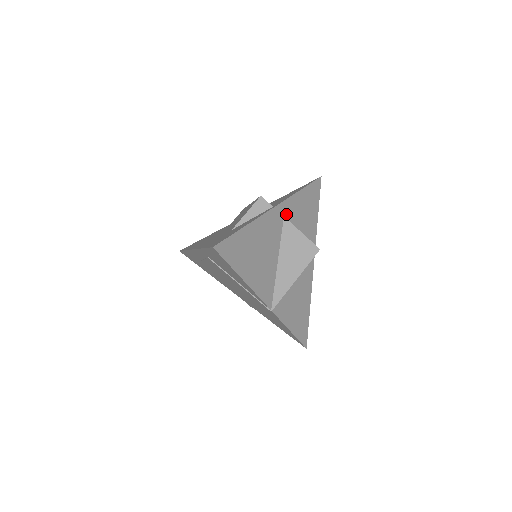
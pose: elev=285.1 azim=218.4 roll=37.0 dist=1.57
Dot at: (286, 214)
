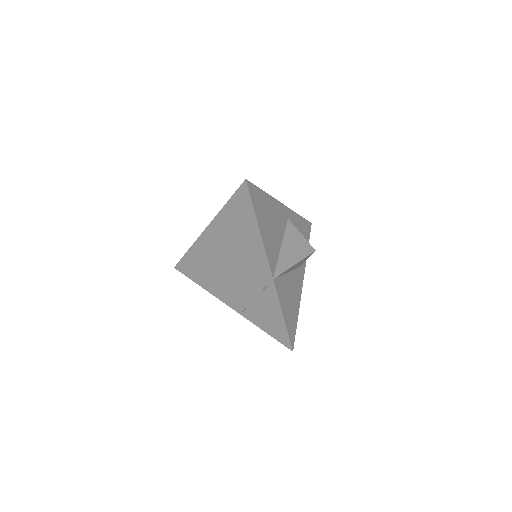
Dot at: (289, 219)
